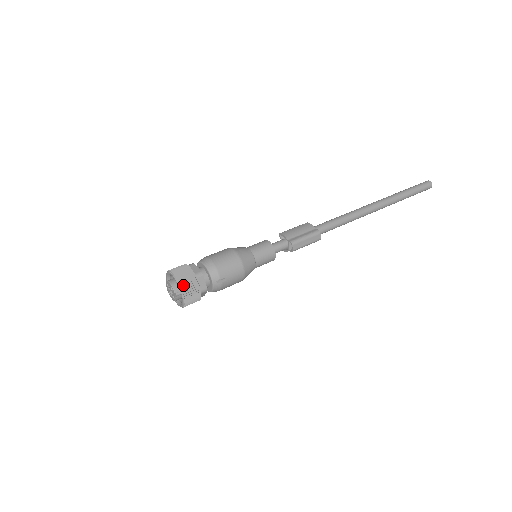
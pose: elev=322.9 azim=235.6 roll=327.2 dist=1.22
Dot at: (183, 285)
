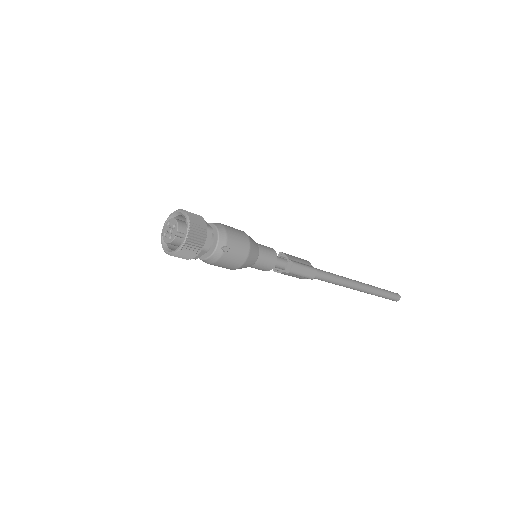
Dot at: (192, 226)
